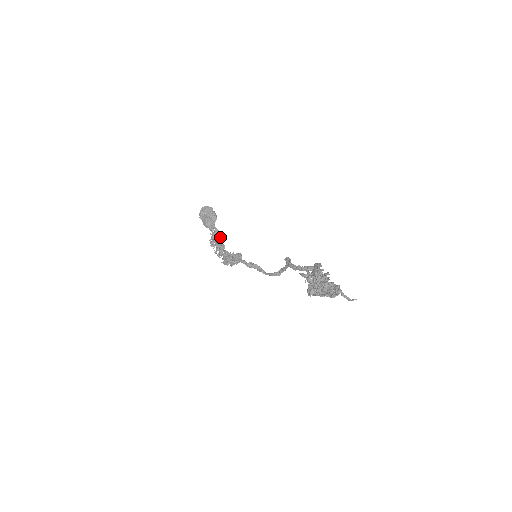
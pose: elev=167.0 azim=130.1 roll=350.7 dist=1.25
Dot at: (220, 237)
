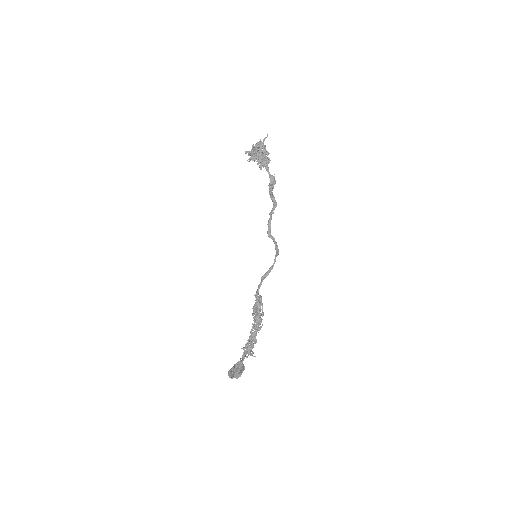
Dot at: occluded
